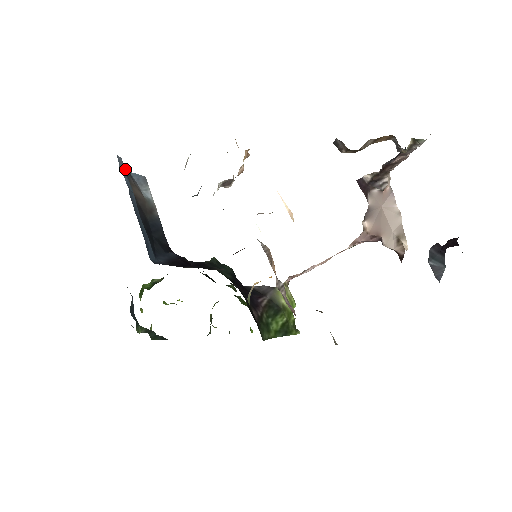
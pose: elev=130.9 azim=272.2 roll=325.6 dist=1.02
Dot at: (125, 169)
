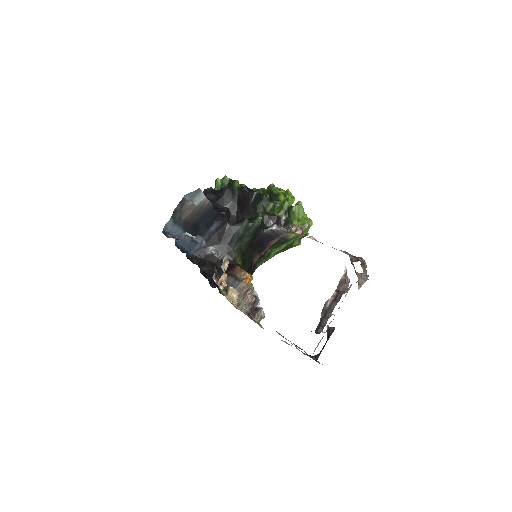
Dot at: (177, 208)
